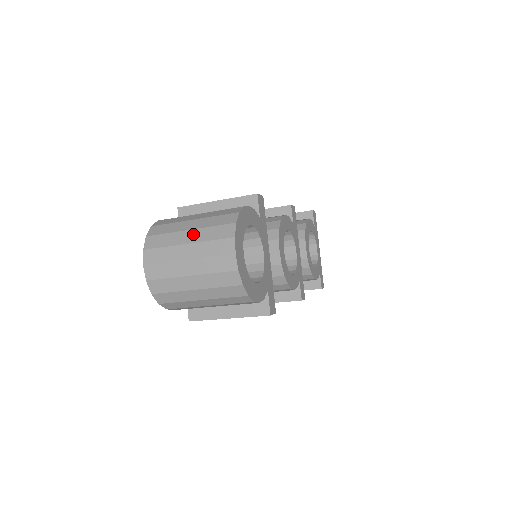
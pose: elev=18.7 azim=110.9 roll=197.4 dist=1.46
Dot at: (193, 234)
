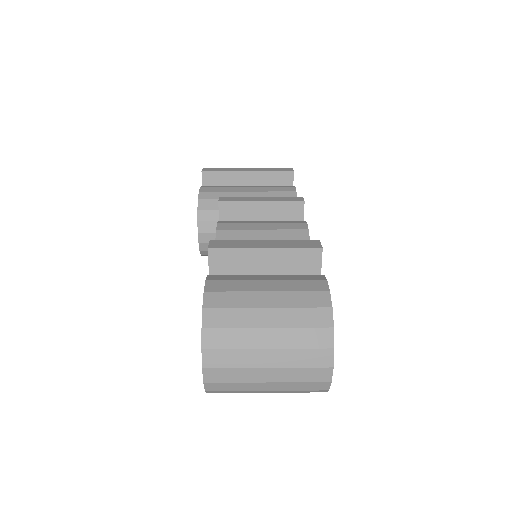
Dot at: (275, 336)
